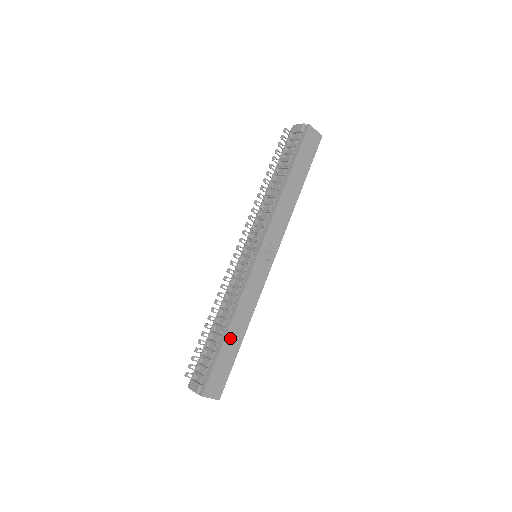
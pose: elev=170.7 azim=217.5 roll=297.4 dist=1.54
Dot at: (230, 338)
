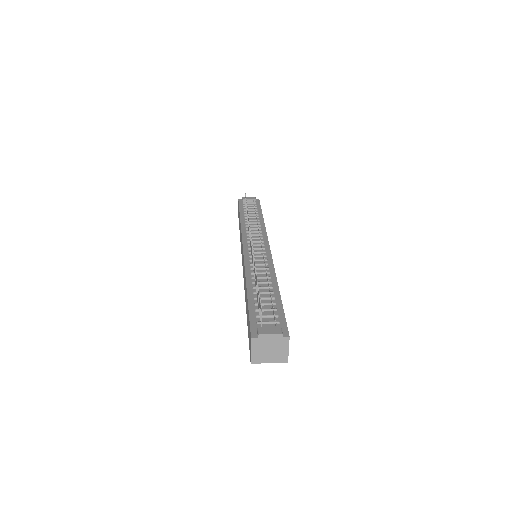
Dot at: occluded
